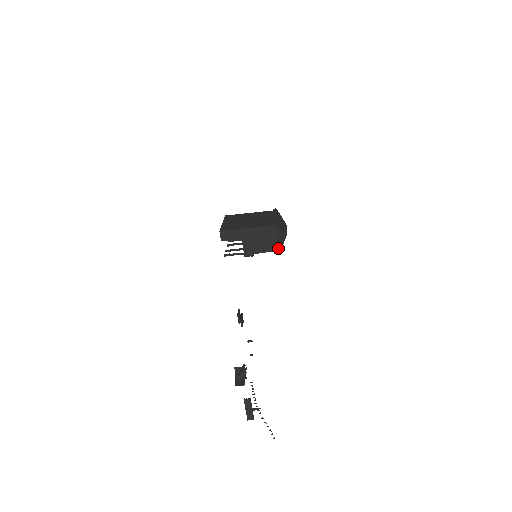
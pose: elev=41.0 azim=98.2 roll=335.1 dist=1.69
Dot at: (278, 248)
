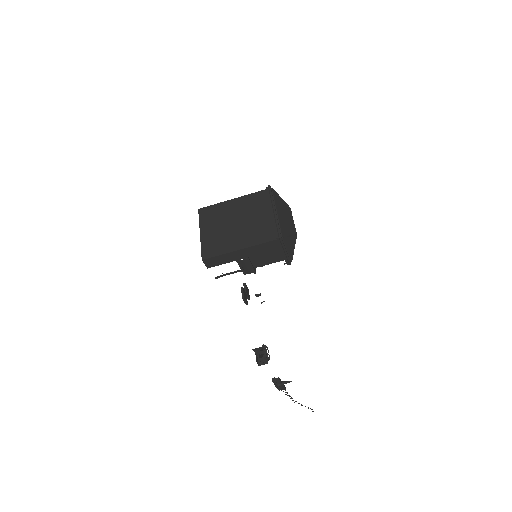
Dot at: (288, 258)
